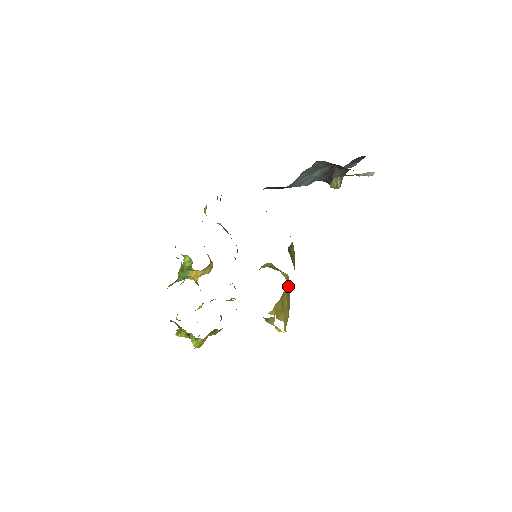
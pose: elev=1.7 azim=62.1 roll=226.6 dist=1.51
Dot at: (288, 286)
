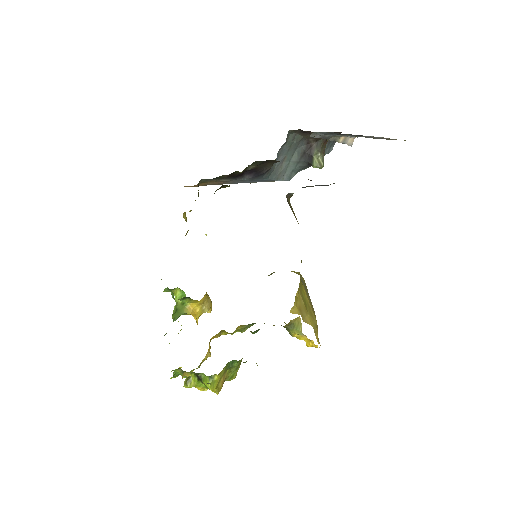
Dot at: (304, 283)
